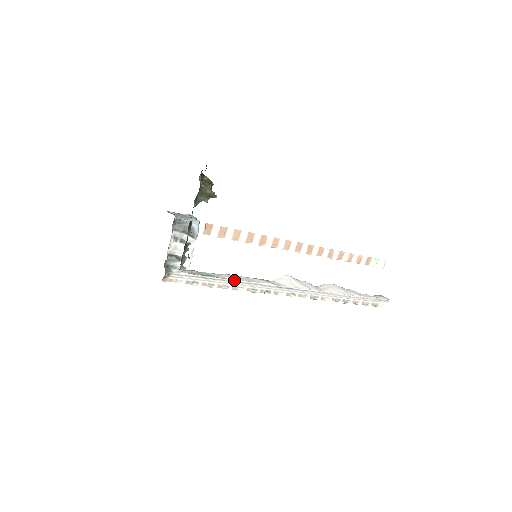
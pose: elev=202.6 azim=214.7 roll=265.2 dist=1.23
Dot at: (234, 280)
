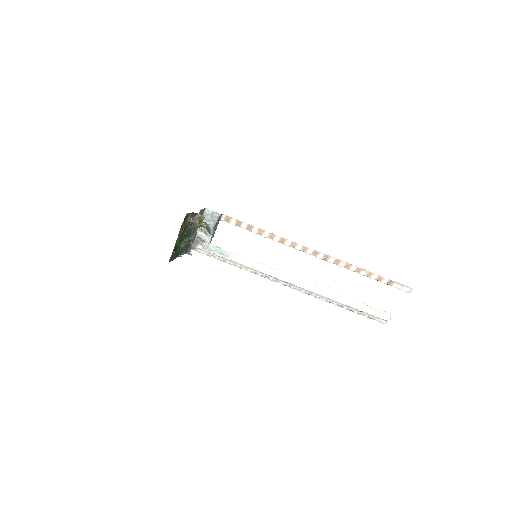
Dot at: (240, 263)
